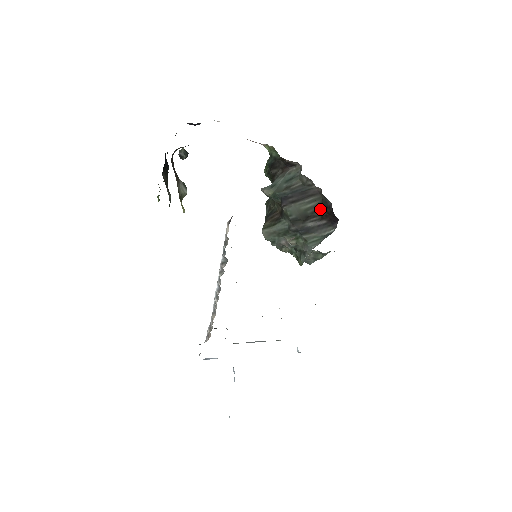
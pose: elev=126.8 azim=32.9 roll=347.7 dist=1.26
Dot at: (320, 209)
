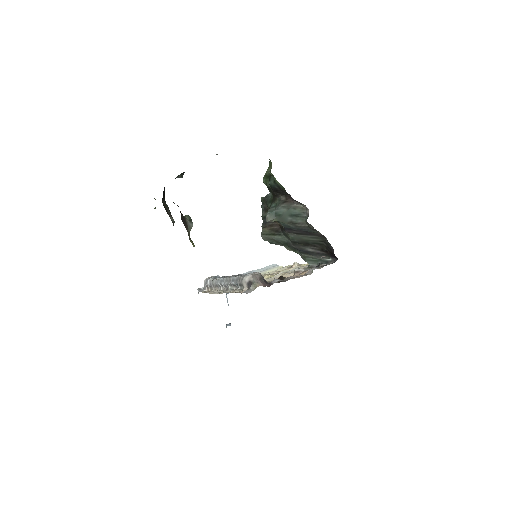
Dot at: (321, 244)
